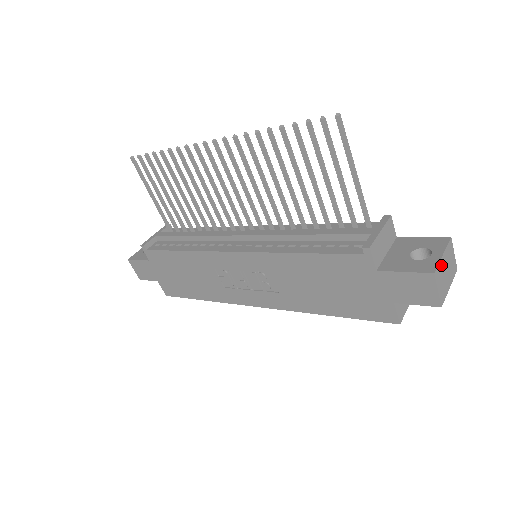
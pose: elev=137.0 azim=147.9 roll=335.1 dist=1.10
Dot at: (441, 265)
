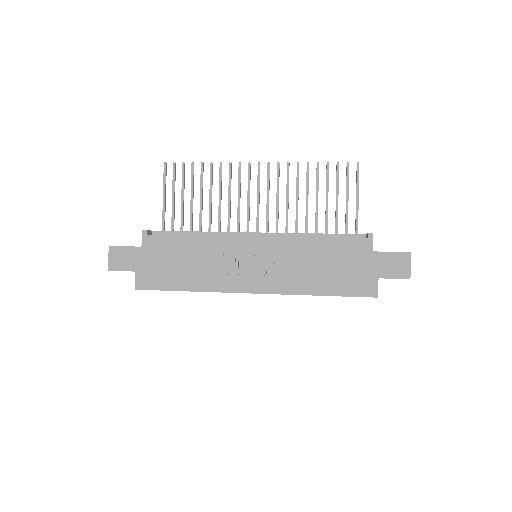
Dot at: occluded
